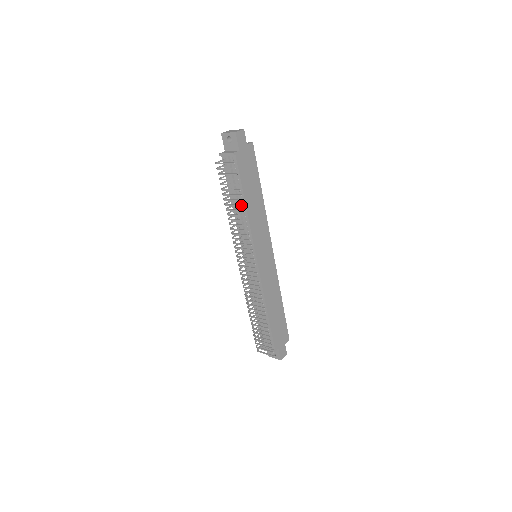
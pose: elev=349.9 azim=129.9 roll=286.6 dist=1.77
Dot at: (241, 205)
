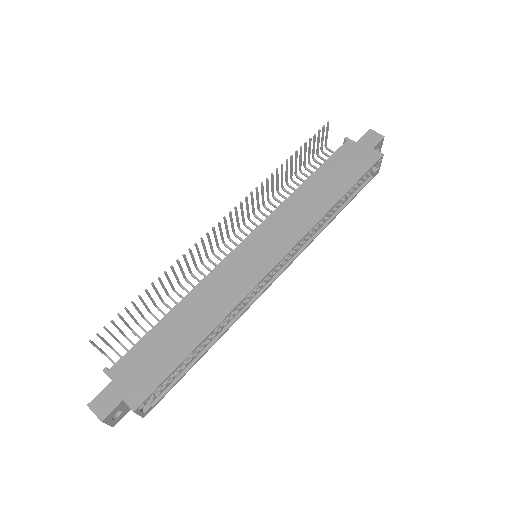
Dot at: (292, 157)
